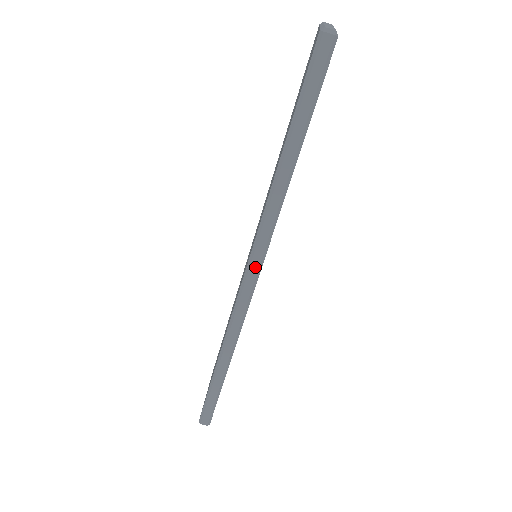
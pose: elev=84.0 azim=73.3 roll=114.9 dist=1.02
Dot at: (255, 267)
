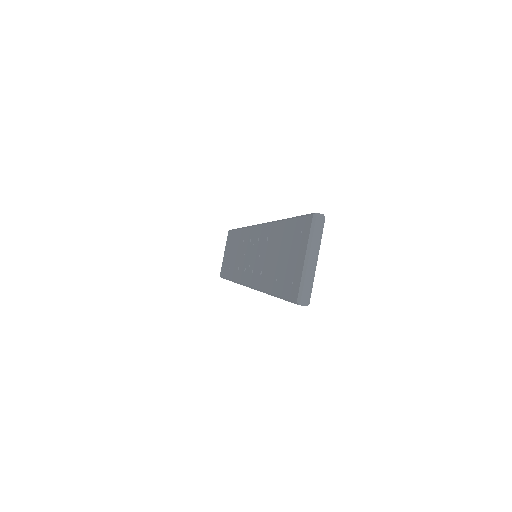
Dot at: occluded
